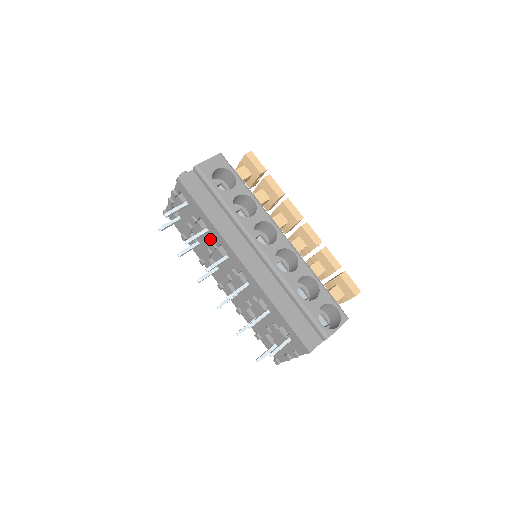
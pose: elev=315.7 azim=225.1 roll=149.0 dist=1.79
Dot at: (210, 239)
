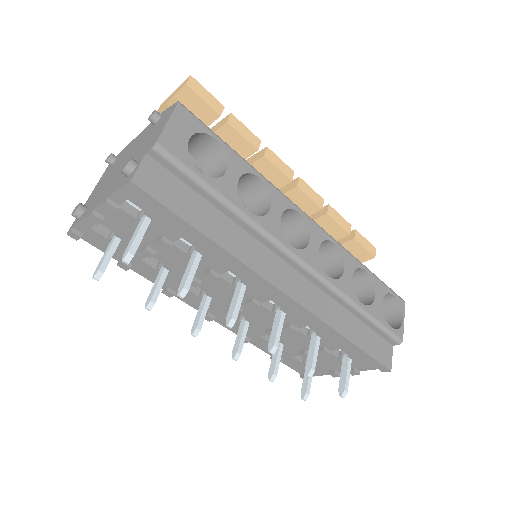
Dot at: (202, 265)
